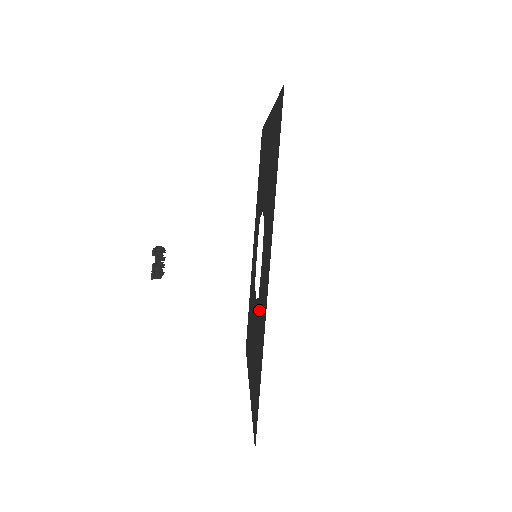
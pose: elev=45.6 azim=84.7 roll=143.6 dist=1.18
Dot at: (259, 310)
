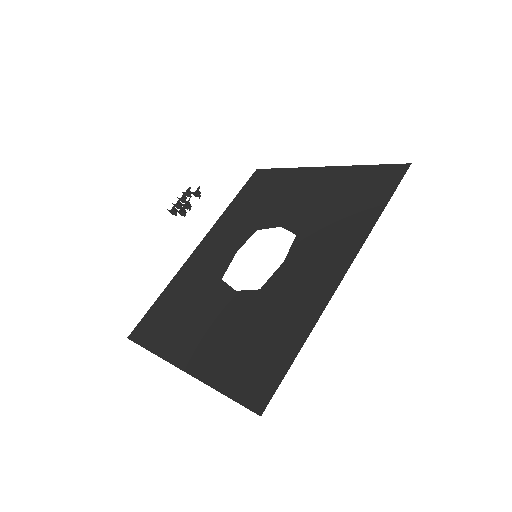
Dot at: (272, 298)
